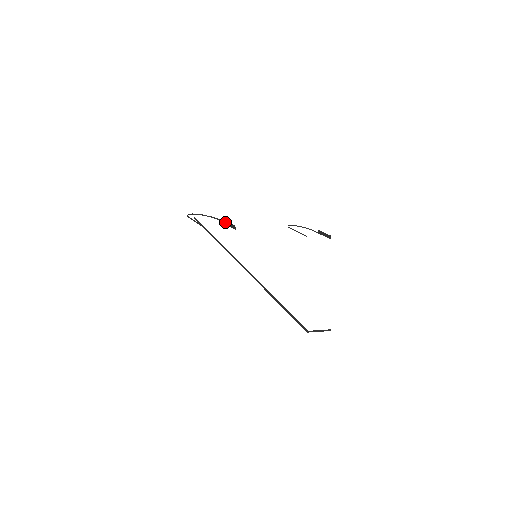
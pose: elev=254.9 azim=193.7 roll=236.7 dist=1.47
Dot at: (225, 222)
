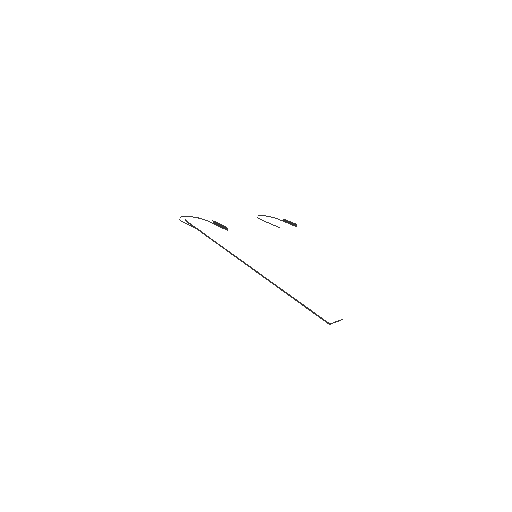
Dot at: (214, 223)
